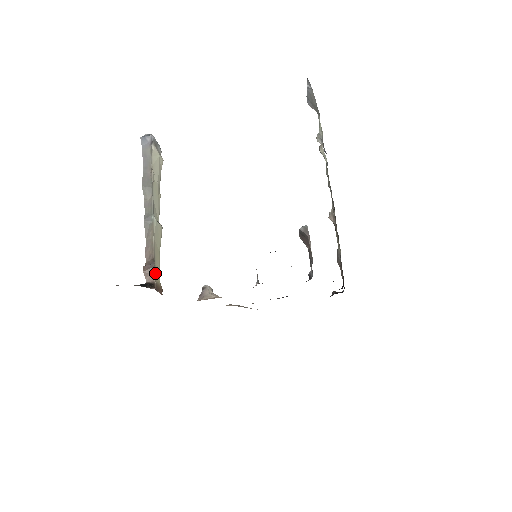
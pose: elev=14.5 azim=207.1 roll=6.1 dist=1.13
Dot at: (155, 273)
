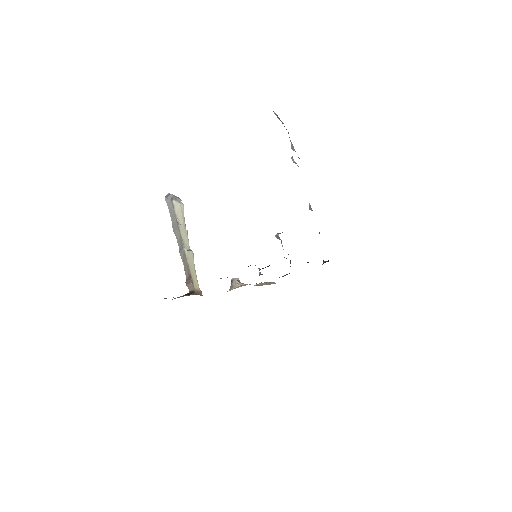
Dot at: (194, 284)
